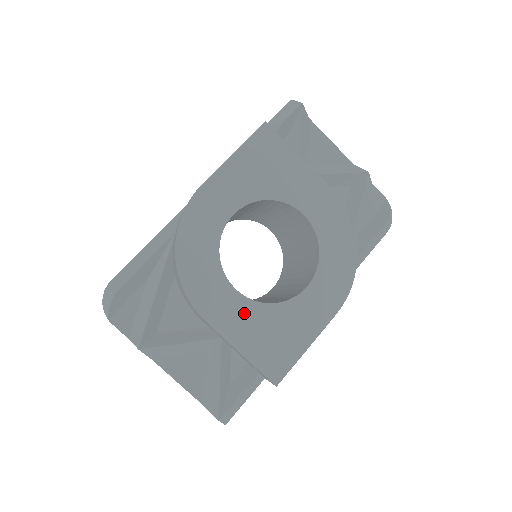
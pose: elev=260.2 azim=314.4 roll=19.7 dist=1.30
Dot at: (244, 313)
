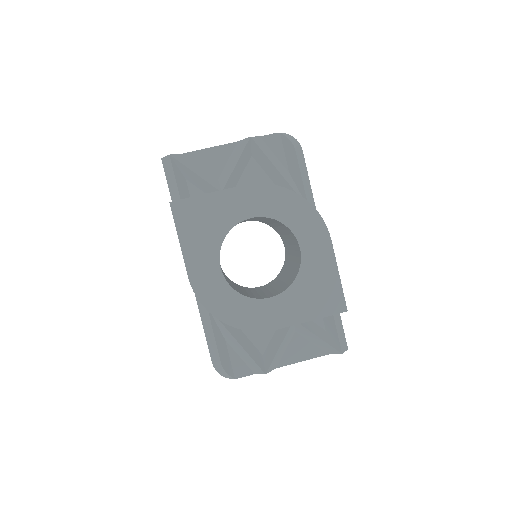
Dot at: (288, 302)
